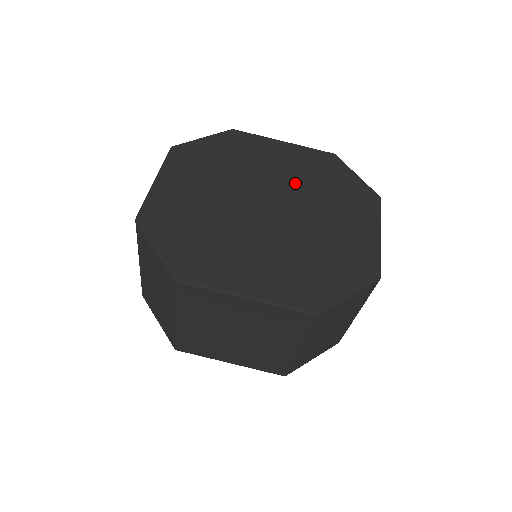
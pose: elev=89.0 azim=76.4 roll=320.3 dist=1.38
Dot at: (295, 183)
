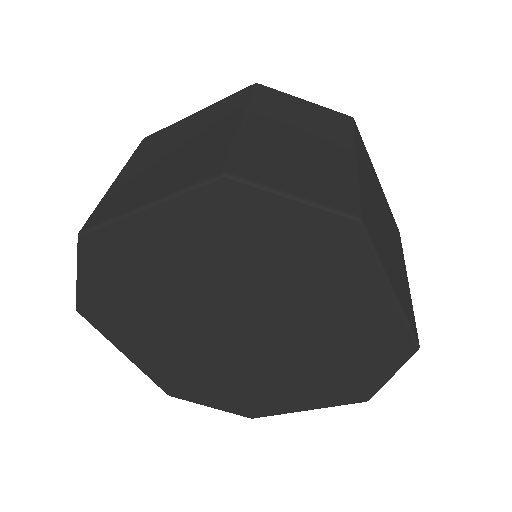
Dot at: (310, 335)
